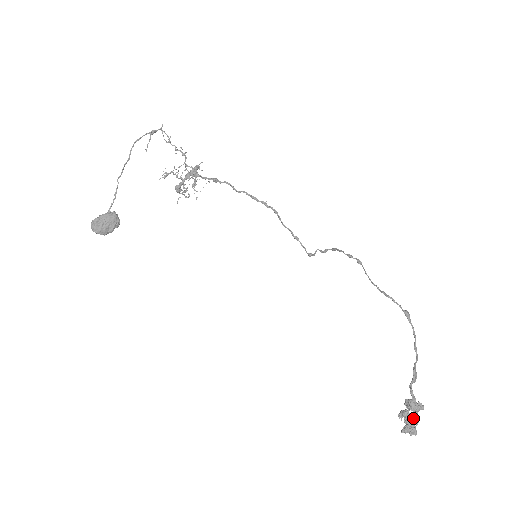
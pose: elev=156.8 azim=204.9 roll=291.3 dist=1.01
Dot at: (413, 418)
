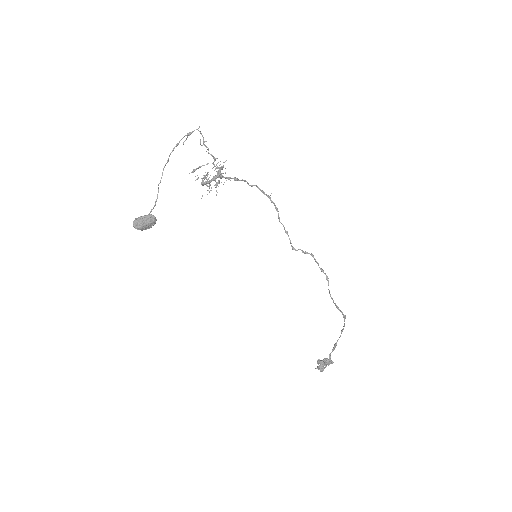
Dot at: (325, 366)
